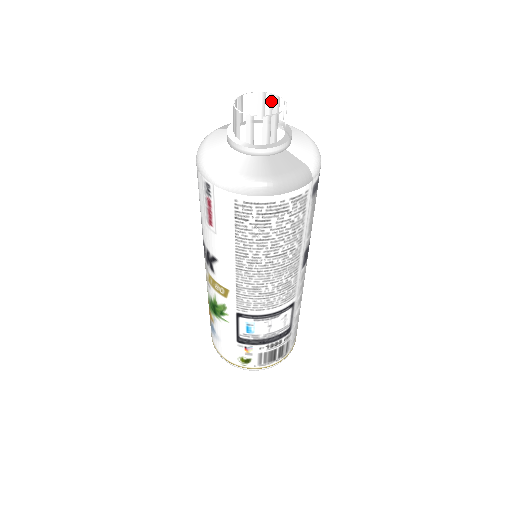
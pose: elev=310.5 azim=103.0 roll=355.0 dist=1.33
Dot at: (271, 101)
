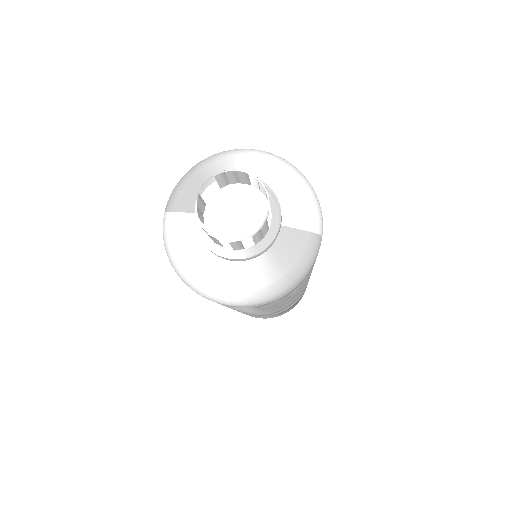
Dot at: (234, 173)
